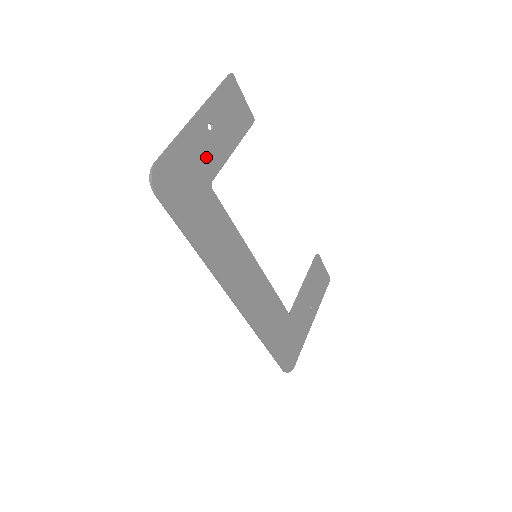
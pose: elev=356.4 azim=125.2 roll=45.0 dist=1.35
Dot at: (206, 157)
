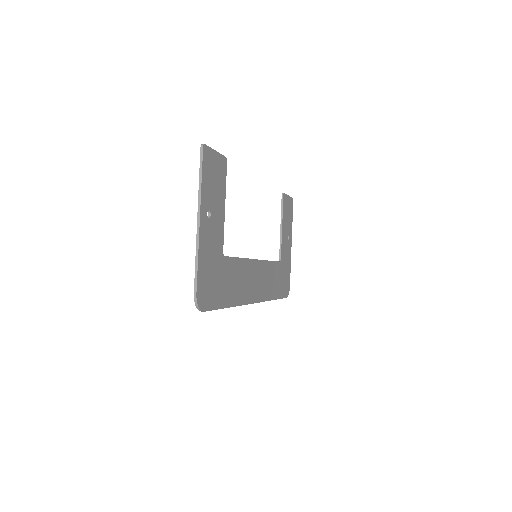
Dot at: (215, 241)
